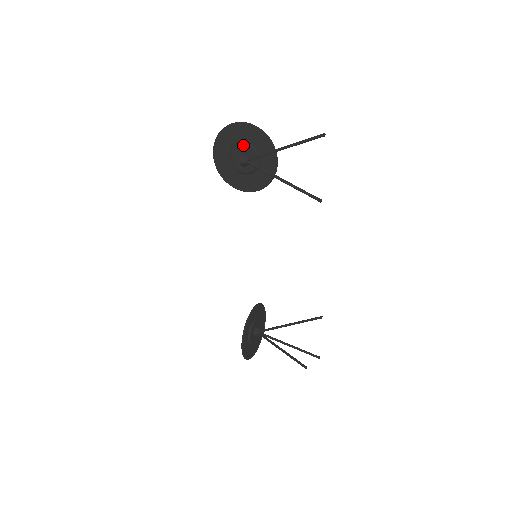
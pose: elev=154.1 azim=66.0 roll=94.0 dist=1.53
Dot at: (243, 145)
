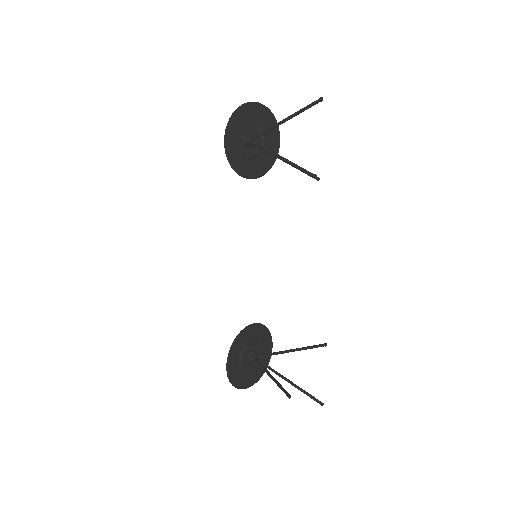
Dot at: (250, 126)
